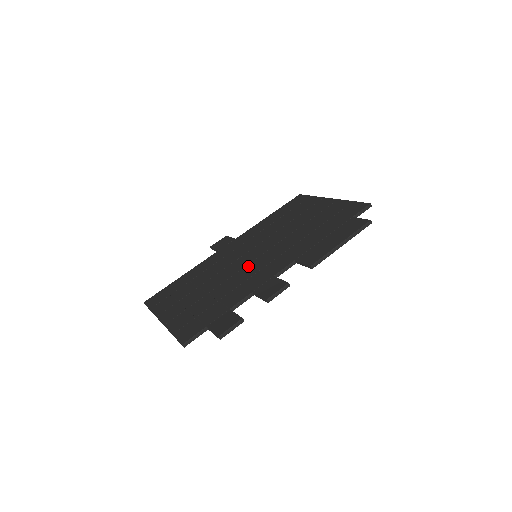
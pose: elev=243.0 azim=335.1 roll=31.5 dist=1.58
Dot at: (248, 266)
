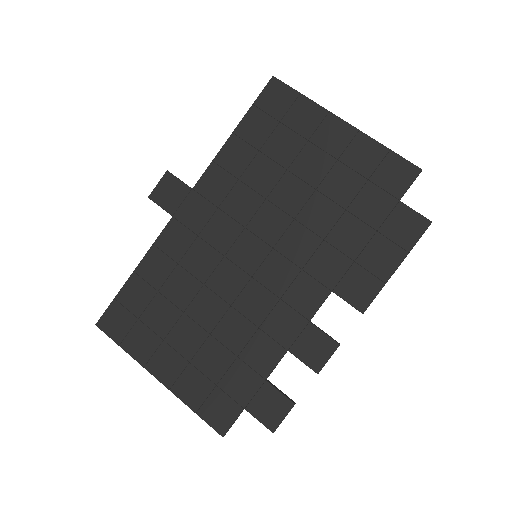
Dot at: (254, 283)
